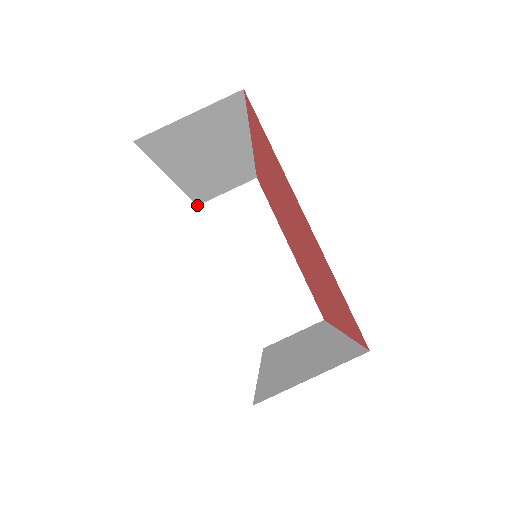
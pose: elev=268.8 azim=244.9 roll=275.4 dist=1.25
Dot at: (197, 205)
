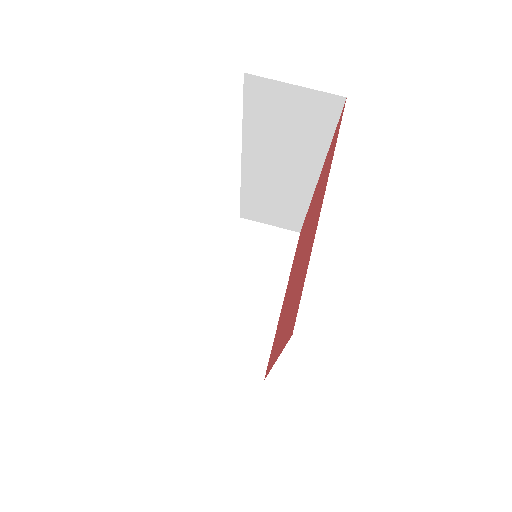
Dot at: (240, 216)
